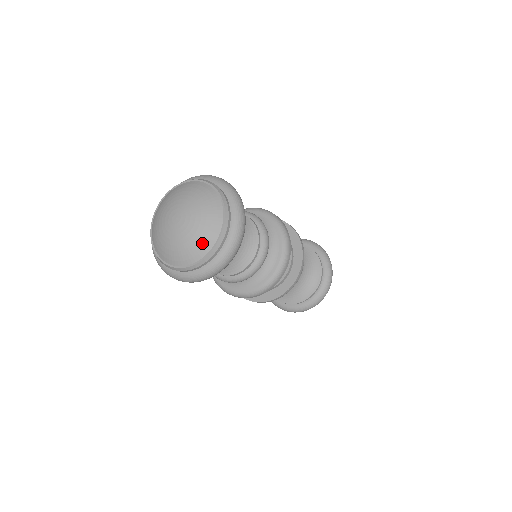
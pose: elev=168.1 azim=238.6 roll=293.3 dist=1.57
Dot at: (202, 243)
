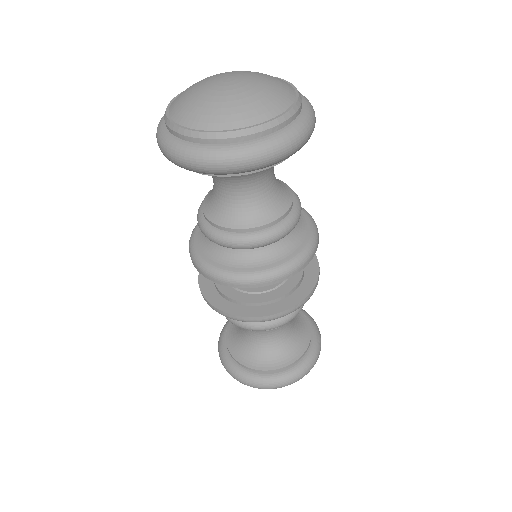
Dot at: (274, 100)
